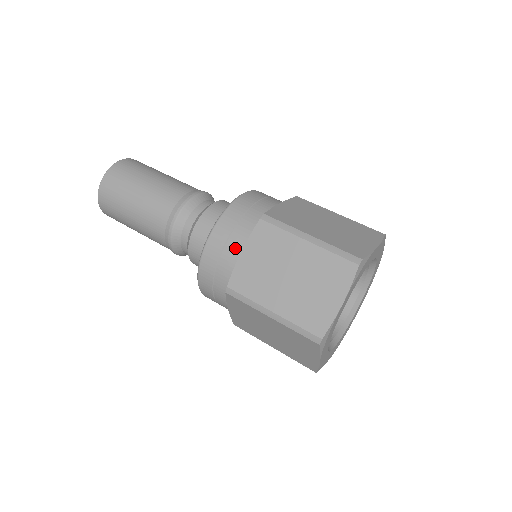
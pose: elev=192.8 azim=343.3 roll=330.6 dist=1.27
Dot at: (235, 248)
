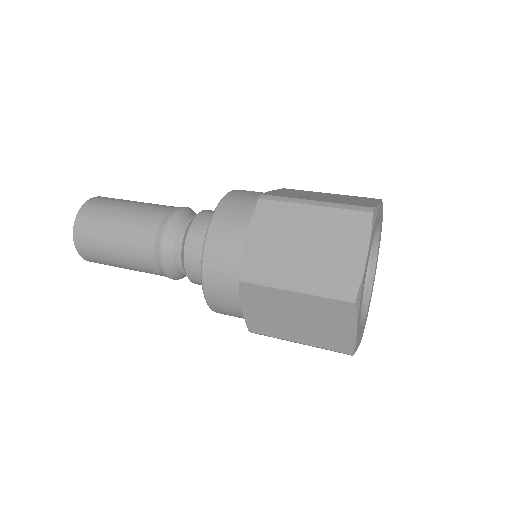
Dot at: (234, 303)
